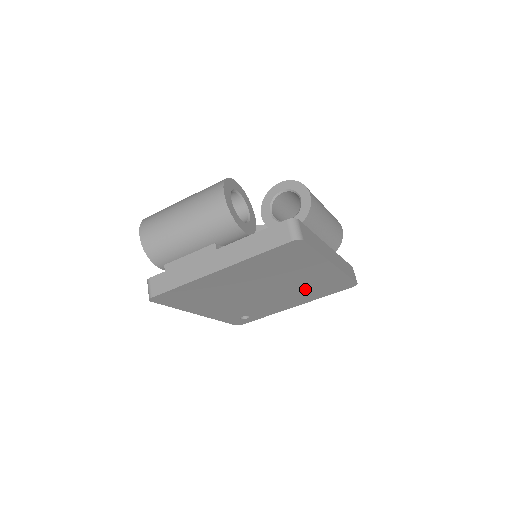
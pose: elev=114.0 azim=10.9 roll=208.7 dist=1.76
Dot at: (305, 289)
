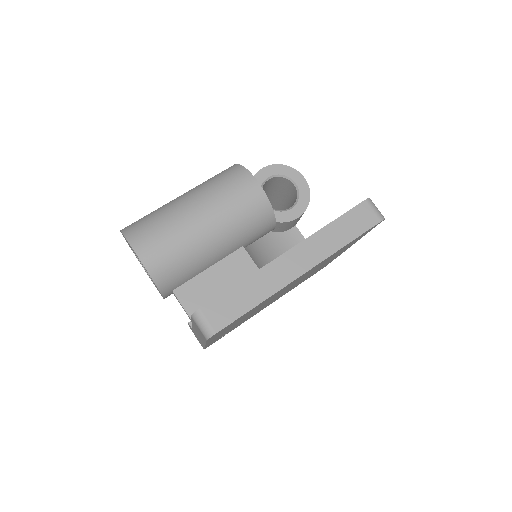
Dot at: (301, 281)
